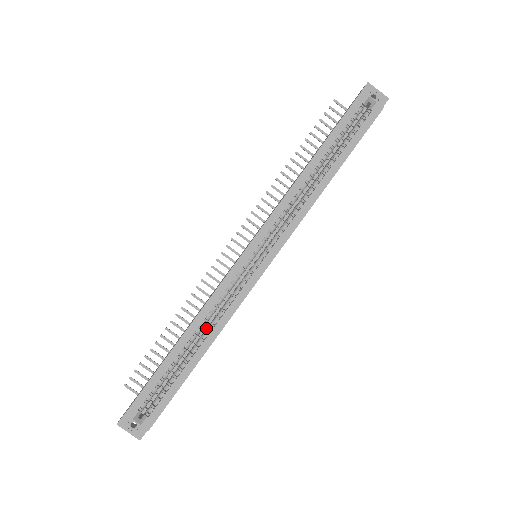
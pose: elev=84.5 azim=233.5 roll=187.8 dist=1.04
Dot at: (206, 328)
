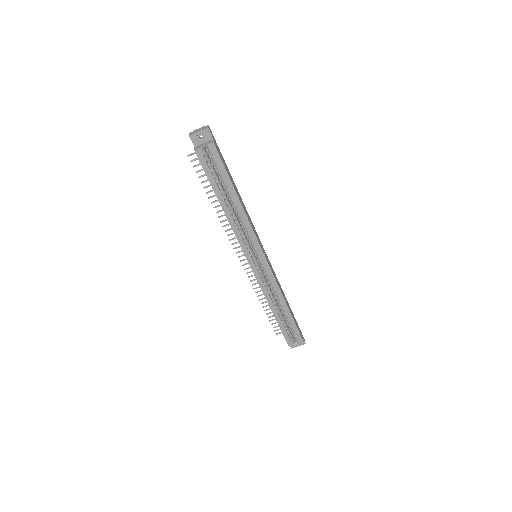
Dot at: occluded
